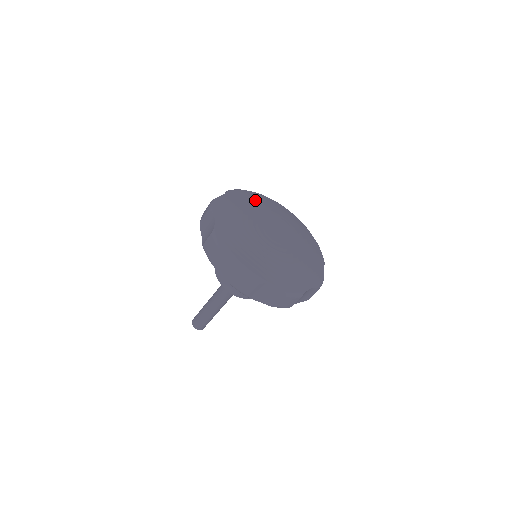
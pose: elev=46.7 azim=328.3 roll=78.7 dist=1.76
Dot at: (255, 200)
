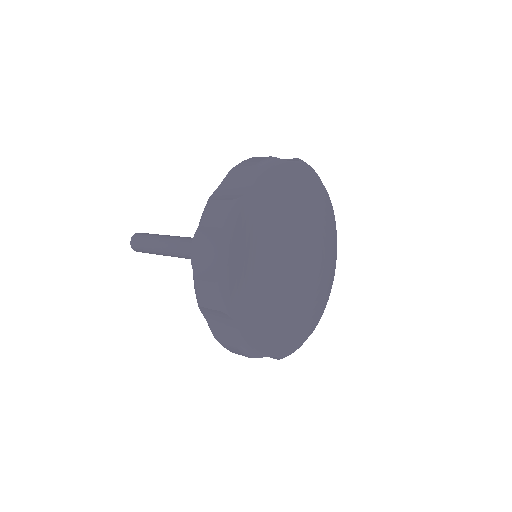
Dot at: (293, 191)
